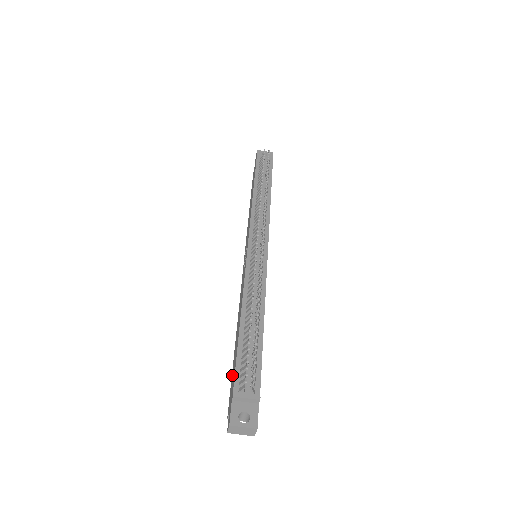
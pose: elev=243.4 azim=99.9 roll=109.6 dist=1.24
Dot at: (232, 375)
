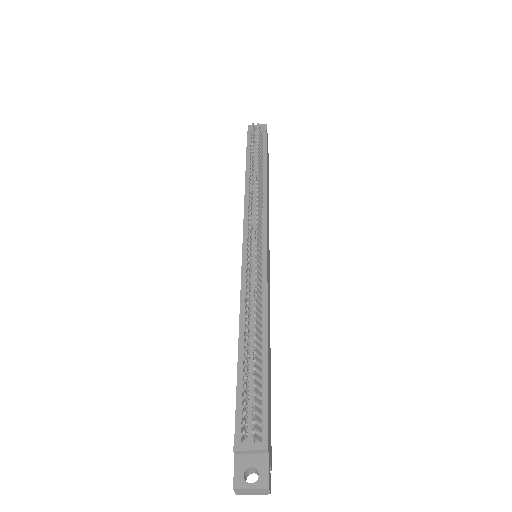
Dot at: occluded
